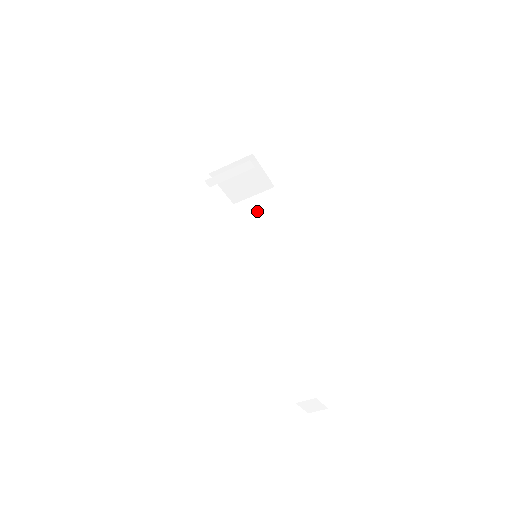
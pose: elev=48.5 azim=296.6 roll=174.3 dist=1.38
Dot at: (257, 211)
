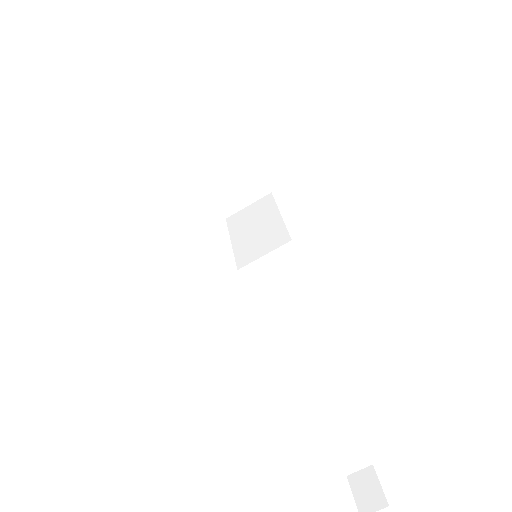
Dot at: (253, 217)
